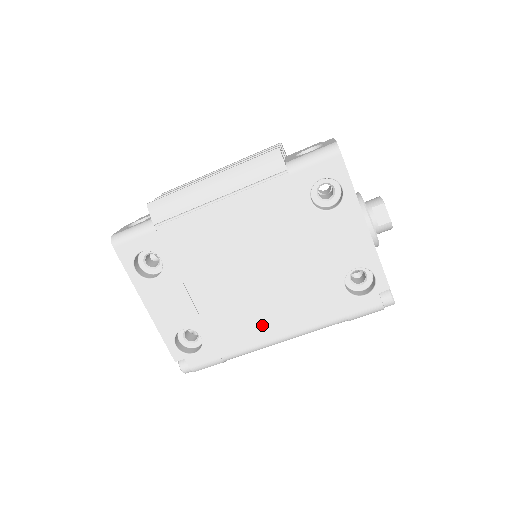
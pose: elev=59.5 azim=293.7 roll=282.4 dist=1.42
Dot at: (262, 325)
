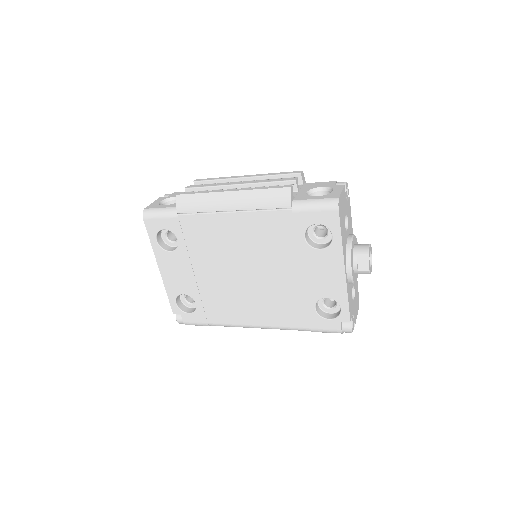
Dot at: (244, 312)
